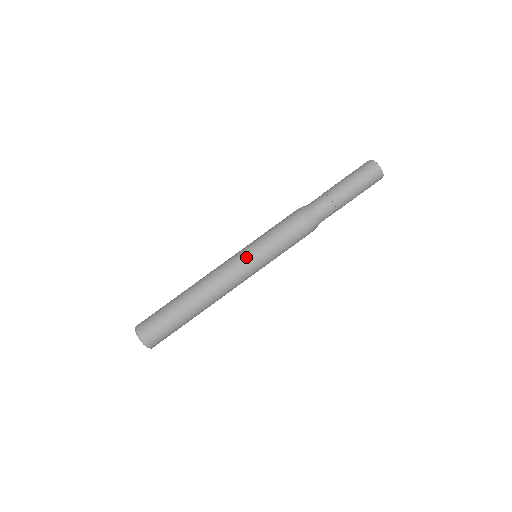
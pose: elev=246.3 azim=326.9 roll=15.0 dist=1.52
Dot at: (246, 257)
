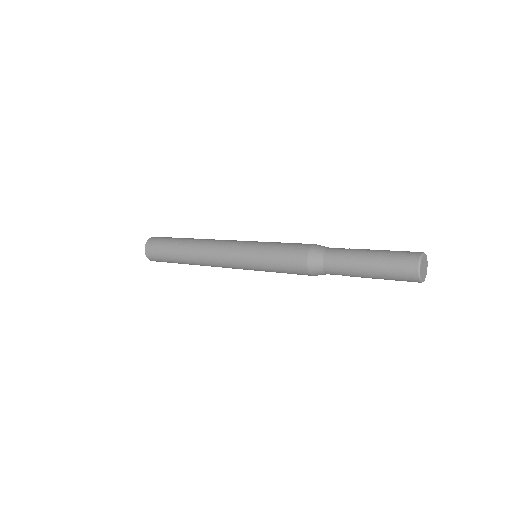
Dot at: (240, 260)
